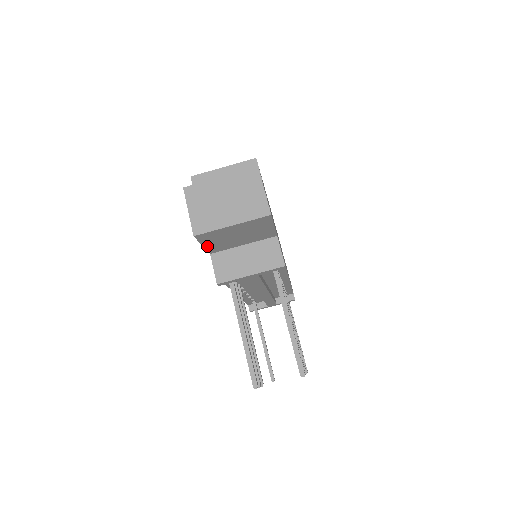
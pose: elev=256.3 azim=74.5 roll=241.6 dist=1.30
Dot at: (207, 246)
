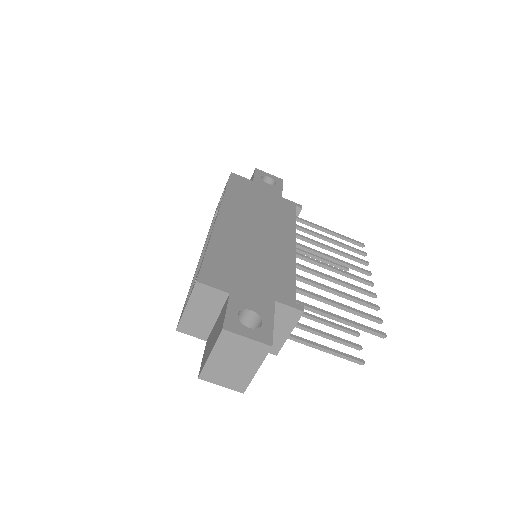
Dot at: occluded
